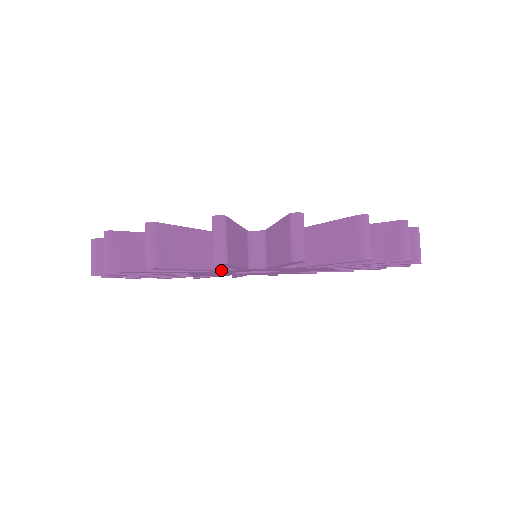
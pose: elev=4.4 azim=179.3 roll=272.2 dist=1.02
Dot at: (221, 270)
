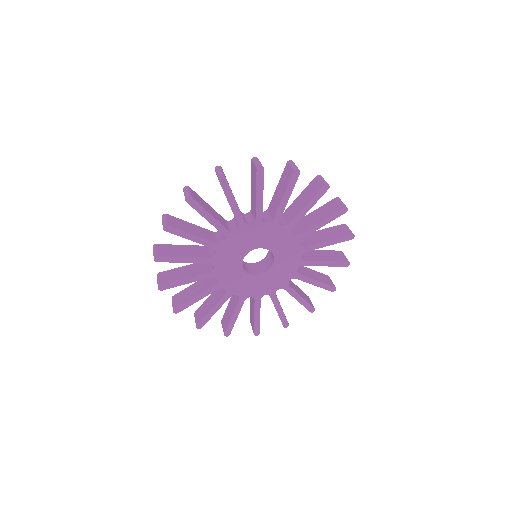
Dot at: (218, 243)
